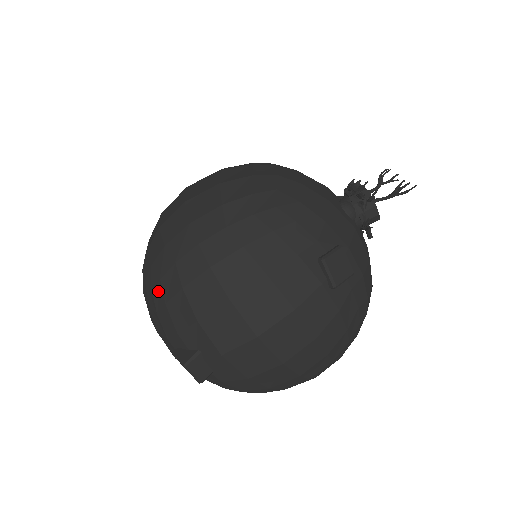
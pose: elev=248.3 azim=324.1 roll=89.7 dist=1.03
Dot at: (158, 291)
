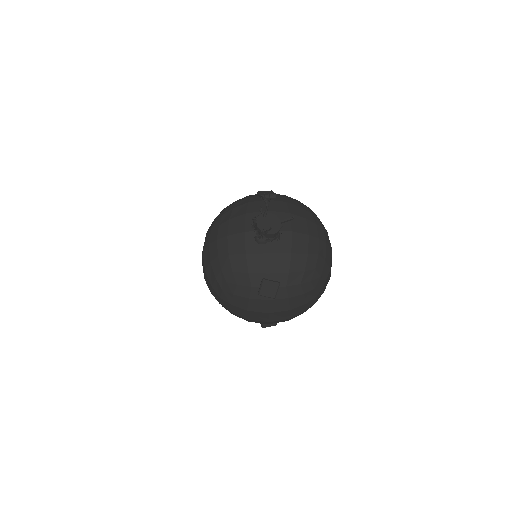
Dot at: occluded
